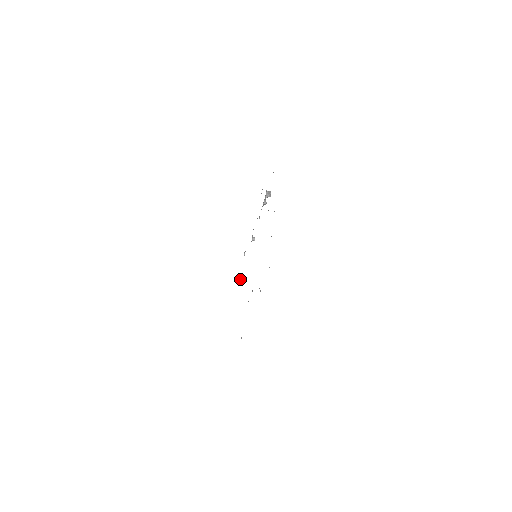
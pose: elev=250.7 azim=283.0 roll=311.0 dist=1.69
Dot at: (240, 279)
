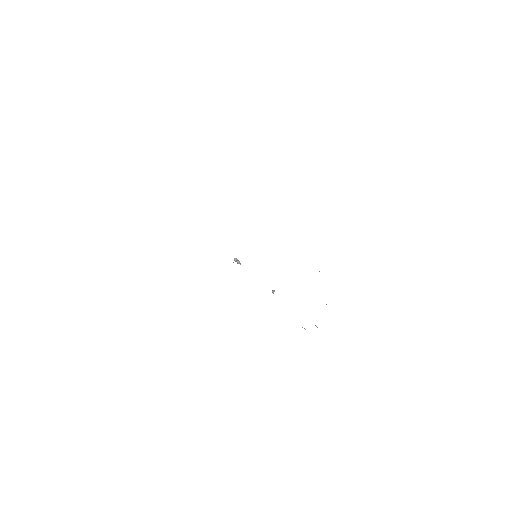
Dot at: occluded
